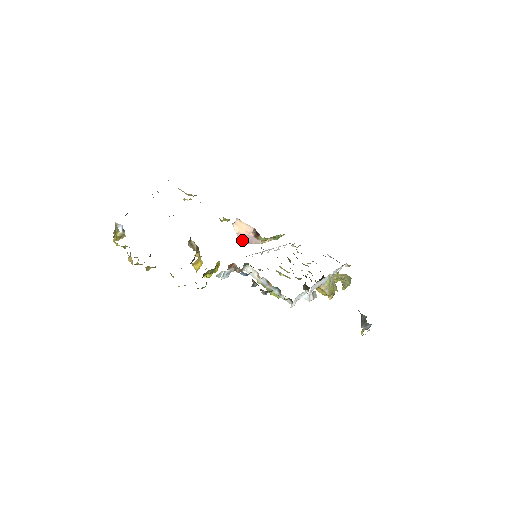
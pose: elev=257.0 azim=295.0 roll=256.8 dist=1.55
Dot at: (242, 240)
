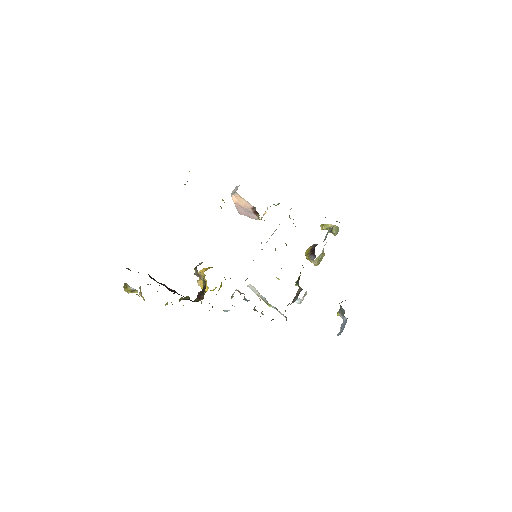
Dot at: (240, 211)
